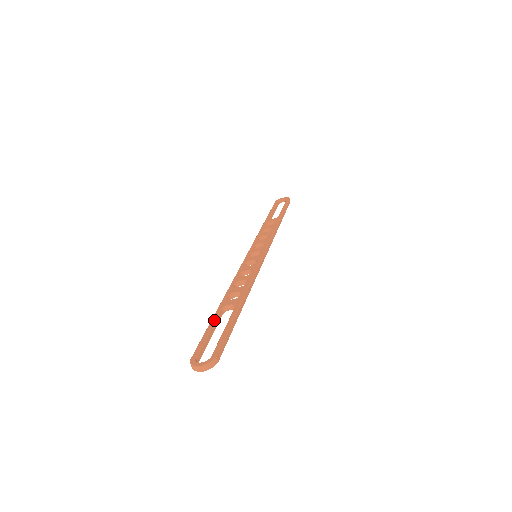
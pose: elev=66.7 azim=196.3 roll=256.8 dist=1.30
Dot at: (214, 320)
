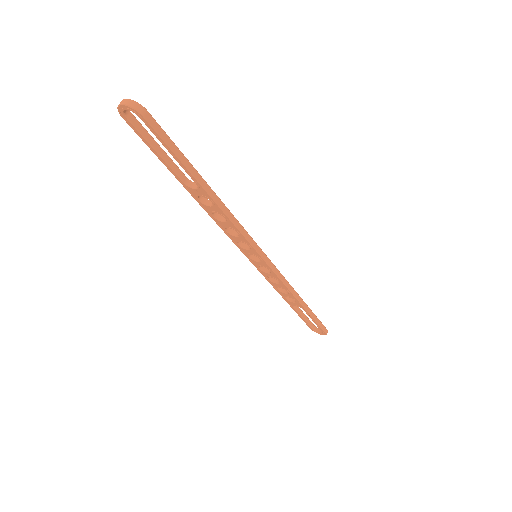
Dot at: occluded
